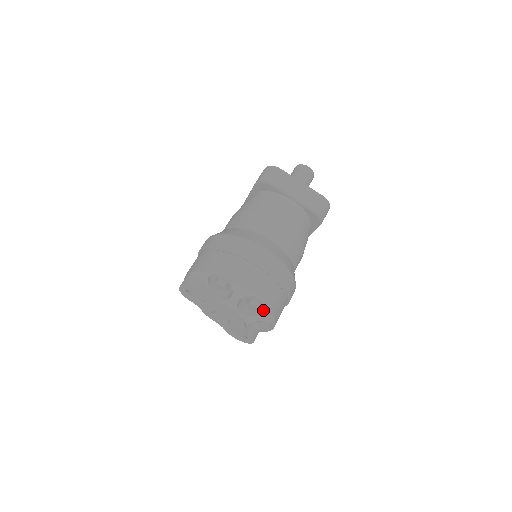
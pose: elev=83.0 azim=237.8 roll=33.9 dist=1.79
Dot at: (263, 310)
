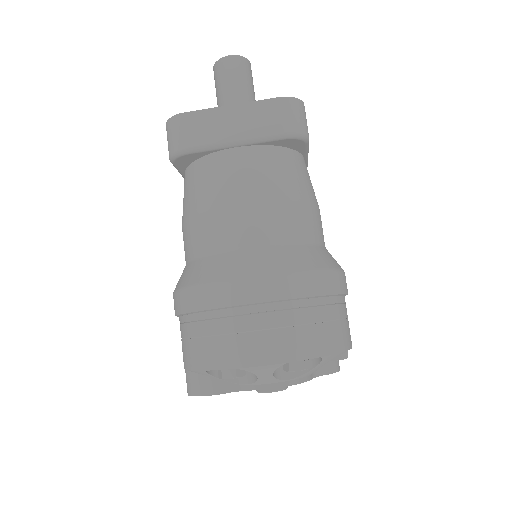
Dot at: occluded
